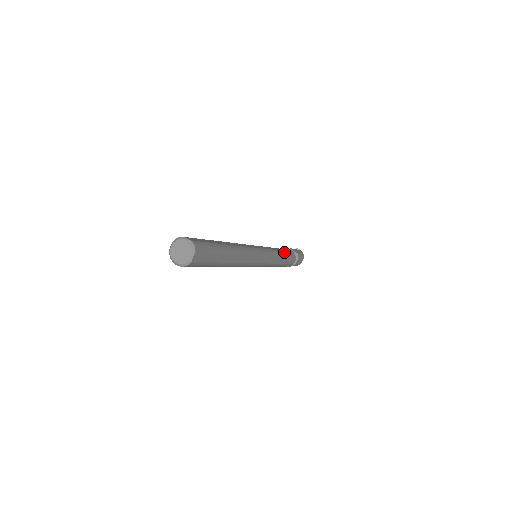
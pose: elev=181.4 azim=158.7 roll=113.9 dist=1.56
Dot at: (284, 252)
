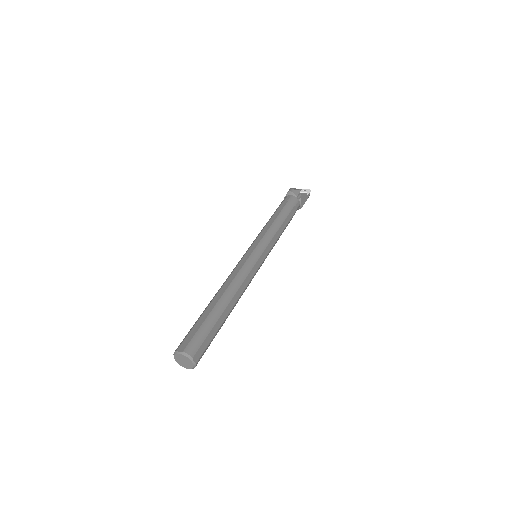
Dot at: occluded
